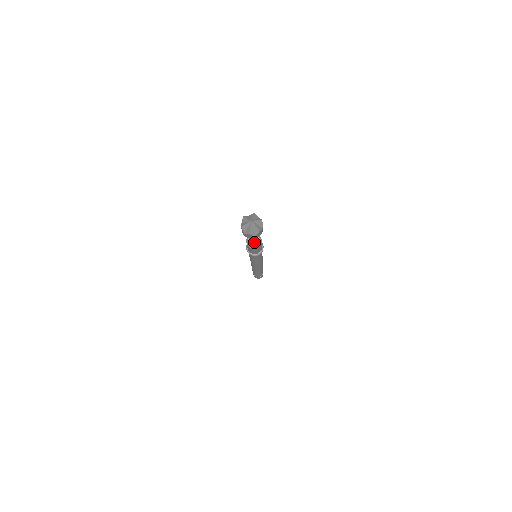
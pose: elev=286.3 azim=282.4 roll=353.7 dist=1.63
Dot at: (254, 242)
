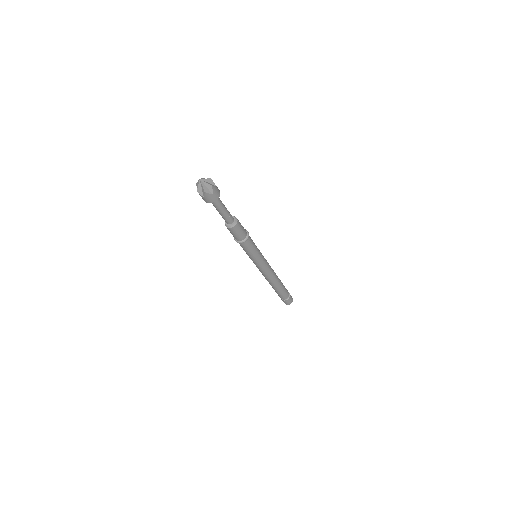
Dot at: (224, 218)
